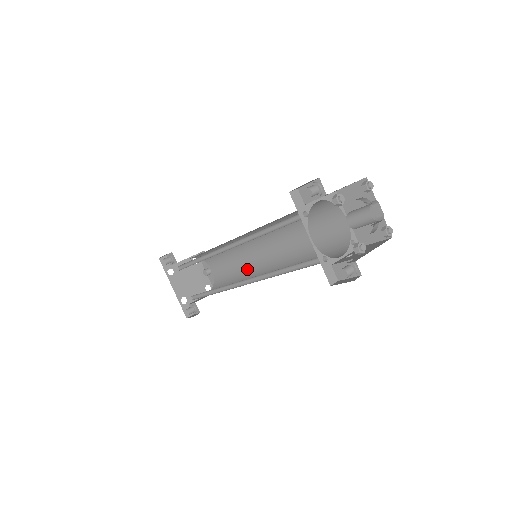
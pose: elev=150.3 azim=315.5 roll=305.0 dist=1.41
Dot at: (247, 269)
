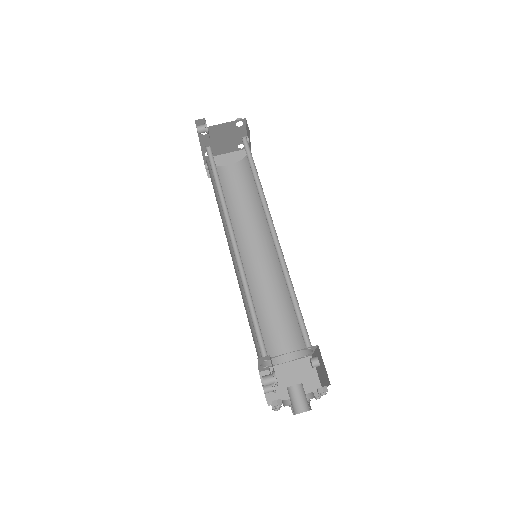
Dot at: occluded
